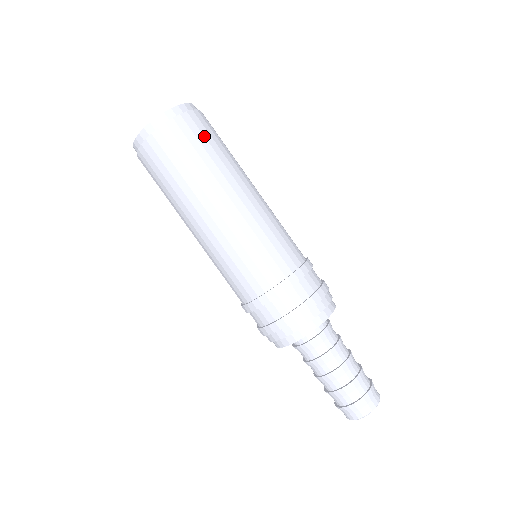
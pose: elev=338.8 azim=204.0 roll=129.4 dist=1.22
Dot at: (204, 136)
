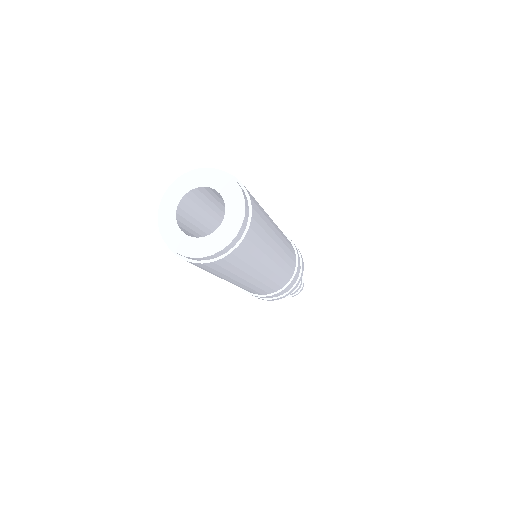
Dot at: (261, 227)
